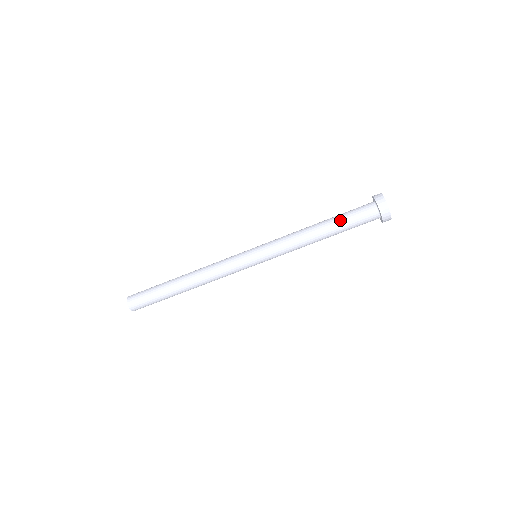
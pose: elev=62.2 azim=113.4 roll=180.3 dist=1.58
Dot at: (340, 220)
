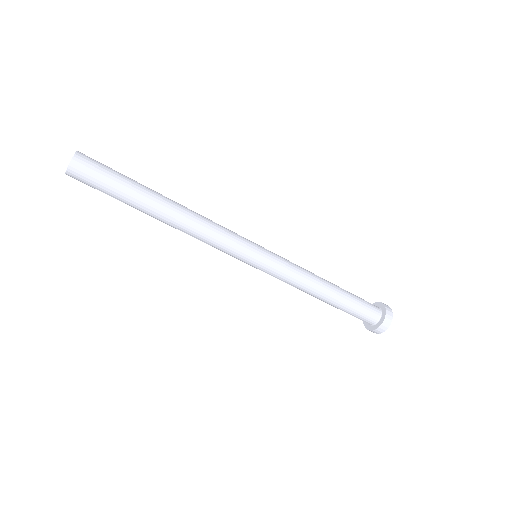
Dot at: (346, 307)
